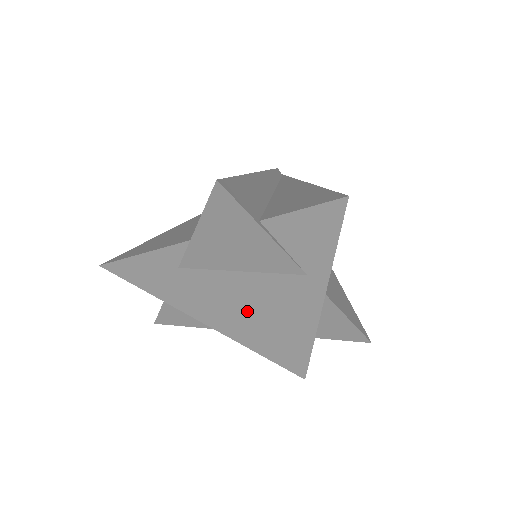
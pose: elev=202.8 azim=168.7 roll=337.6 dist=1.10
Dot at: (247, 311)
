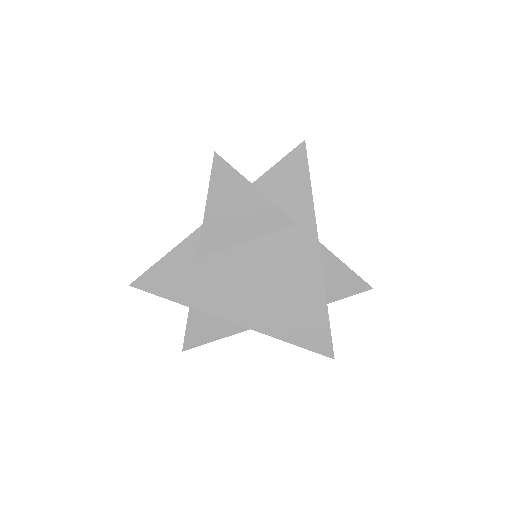
Dot at: (262, 287)
